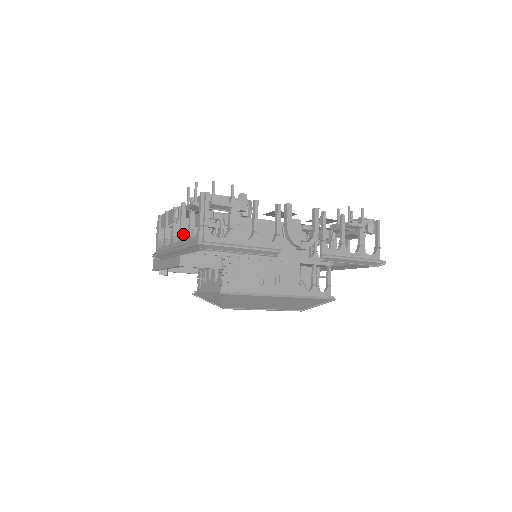
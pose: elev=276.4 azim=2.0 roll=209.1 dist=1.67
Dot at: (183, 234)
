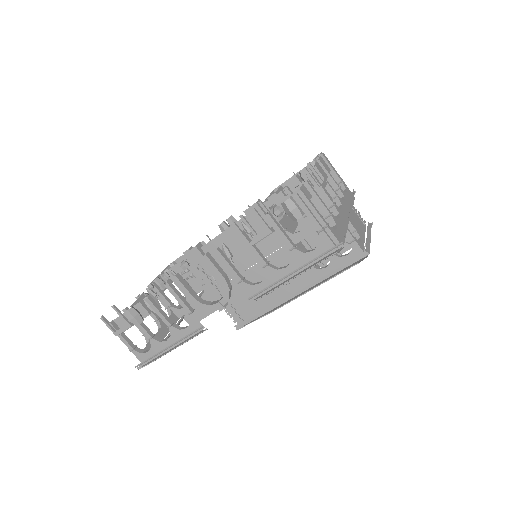
Dot at: (157, 321)
